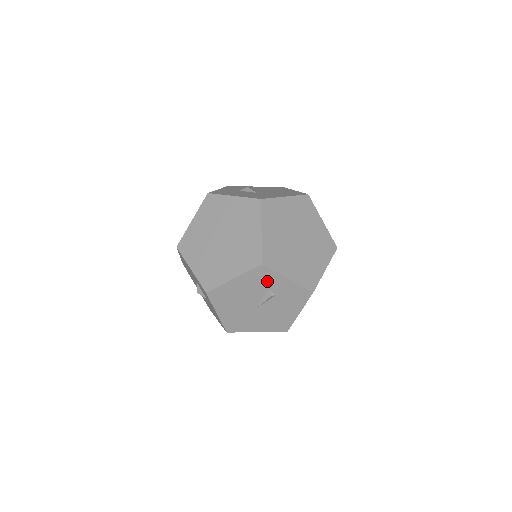
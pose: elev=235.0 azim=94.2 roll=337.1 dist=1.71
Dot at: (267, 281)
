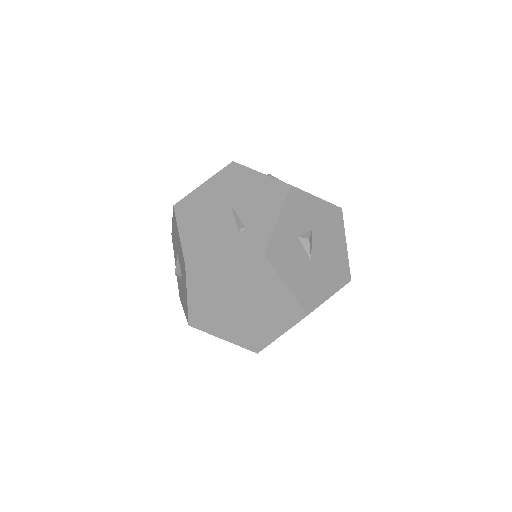
Dot at: occluded
